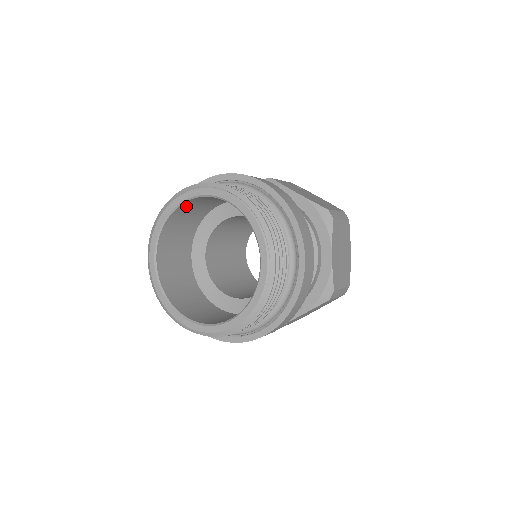
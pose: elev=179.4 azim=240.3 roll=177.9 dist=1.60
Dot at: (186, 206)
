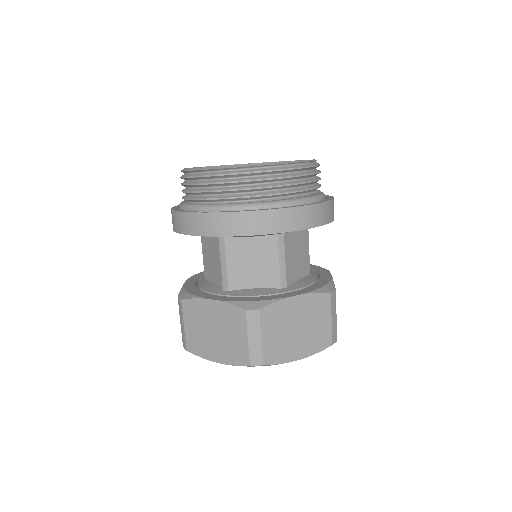
Dot at: occluded
